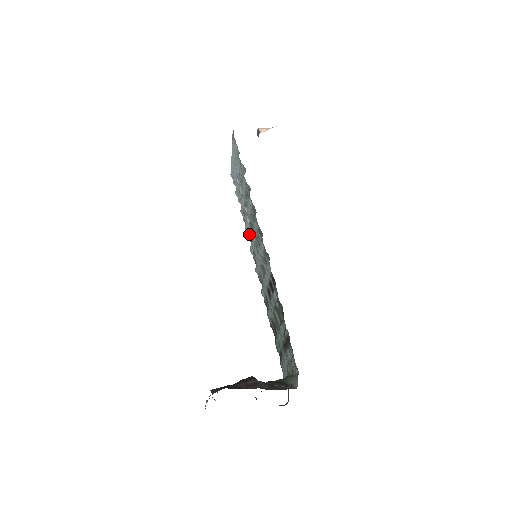
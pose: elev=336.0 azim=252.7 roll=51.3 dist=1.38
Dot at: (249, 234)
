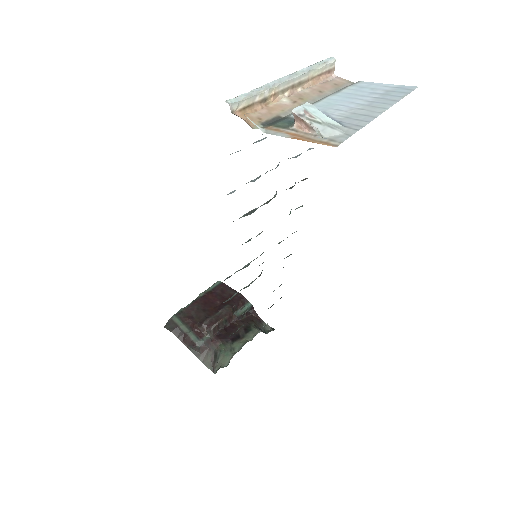
Dot at: occluded
